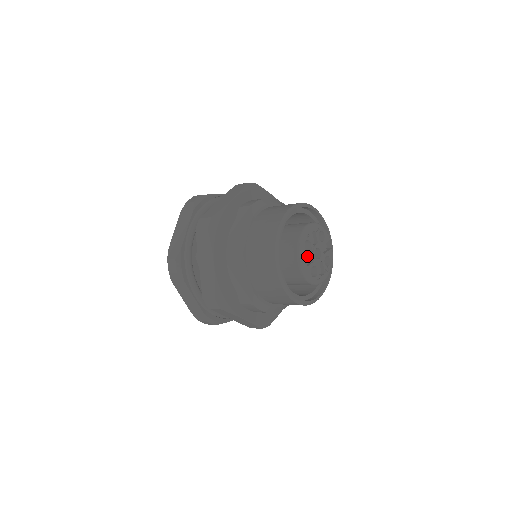
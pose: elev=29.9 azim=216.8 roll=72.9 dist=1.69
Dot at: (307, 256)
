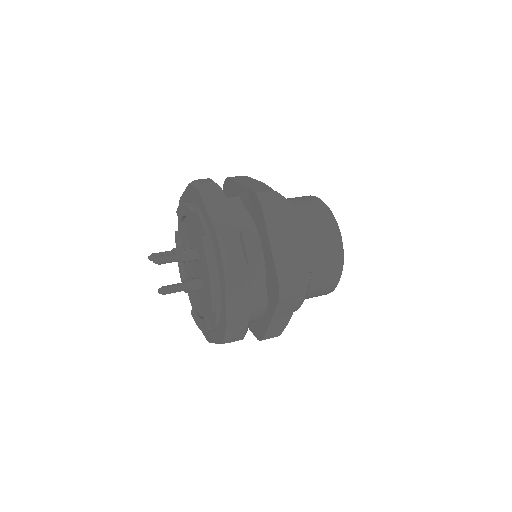
Dot at: occluded
